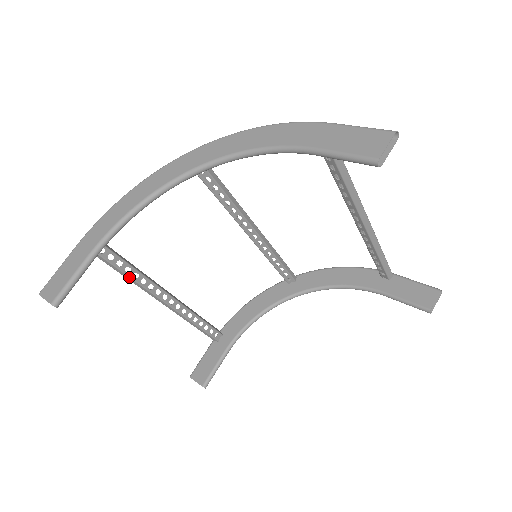
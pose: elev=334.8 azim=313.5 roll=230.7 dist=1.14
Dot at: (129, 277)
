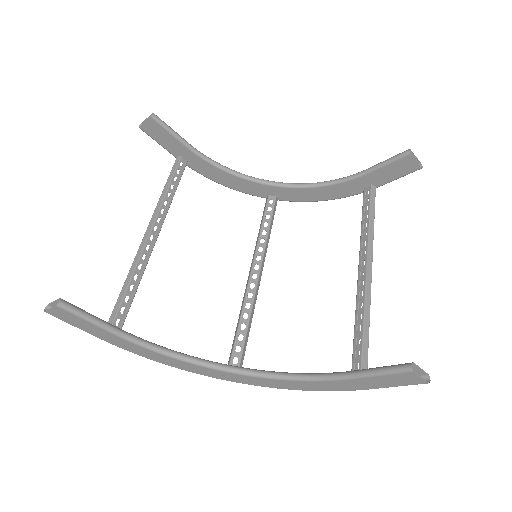
Dot at: (167, 189)
